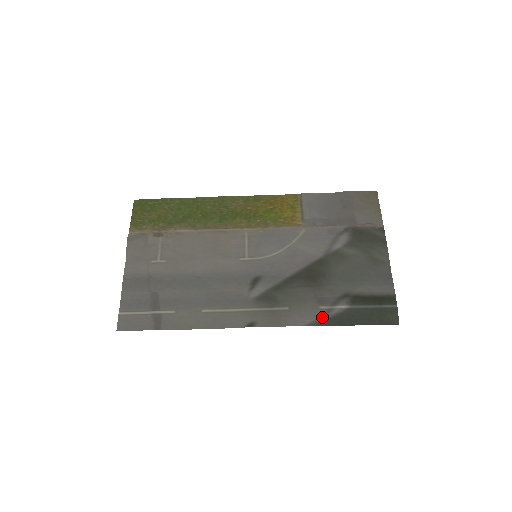
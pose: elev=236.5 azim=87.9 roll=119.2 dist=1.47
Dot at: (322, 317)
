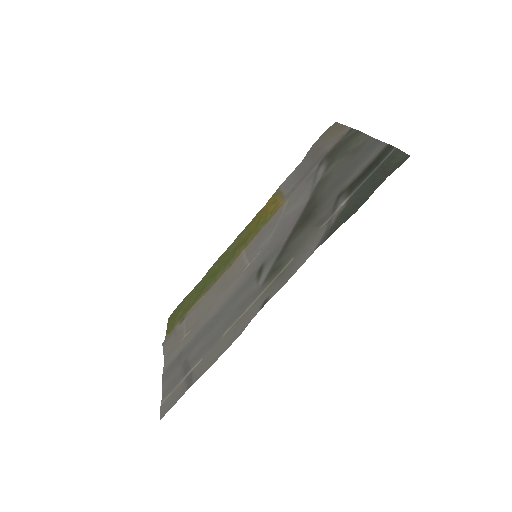
Dot at: (326, 231)
